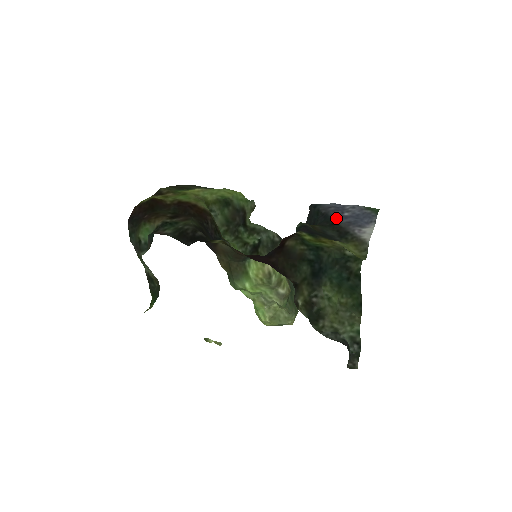
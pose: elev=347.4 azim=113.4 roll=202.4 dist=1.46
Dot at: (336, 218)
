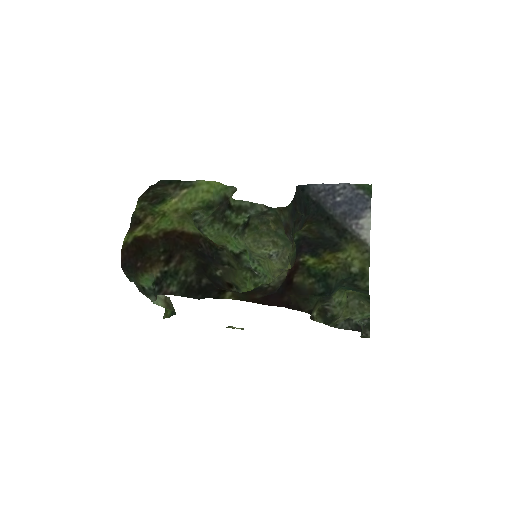
Dot at: (329, 208)
